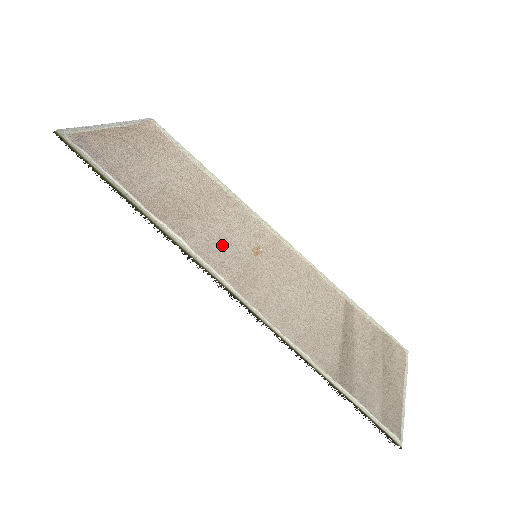
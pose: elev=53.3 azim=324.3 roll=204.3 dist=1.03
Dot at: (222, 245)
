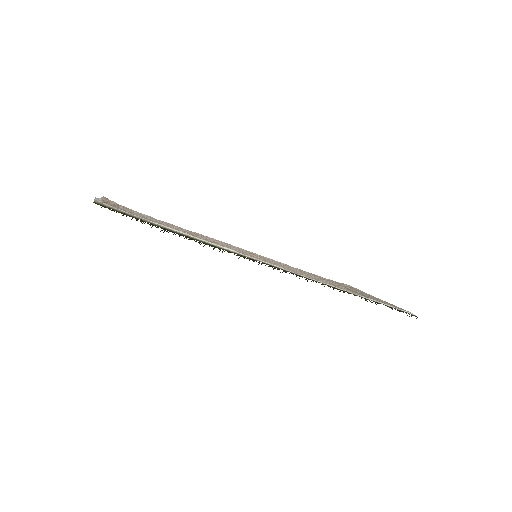
Dot at: occluded
